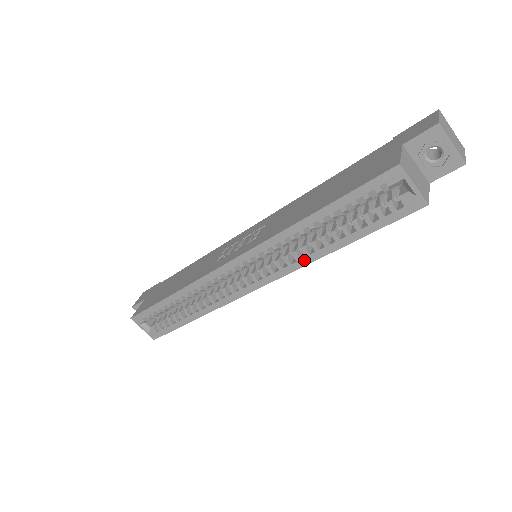
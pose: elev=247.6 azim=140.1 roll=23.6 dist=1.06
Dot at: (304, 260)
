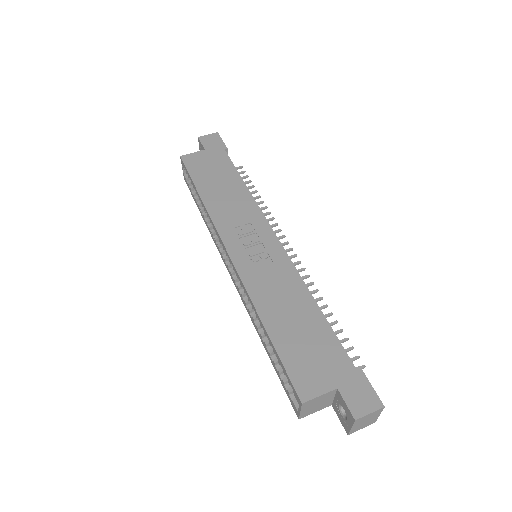
Dot at: (251, 316)
